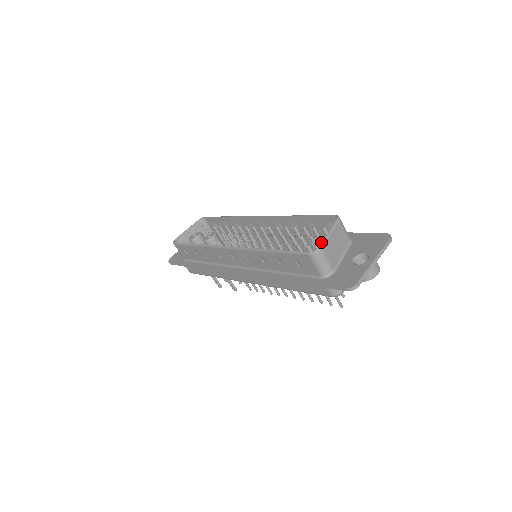
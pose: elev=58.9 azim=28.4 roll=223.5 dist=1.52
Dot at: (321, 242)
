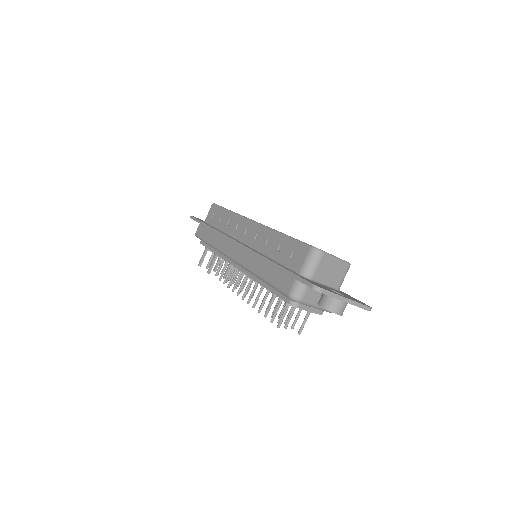
Dot at: occluded
